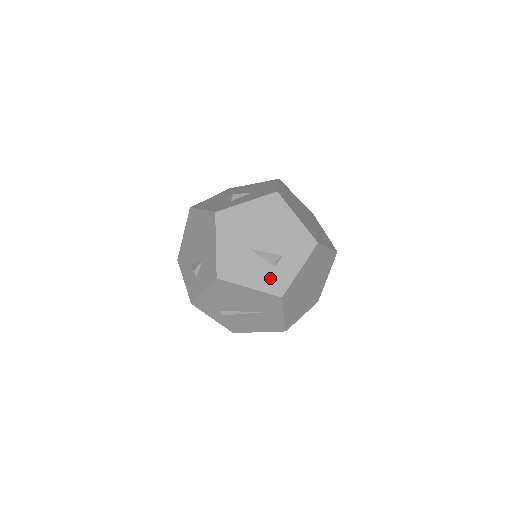
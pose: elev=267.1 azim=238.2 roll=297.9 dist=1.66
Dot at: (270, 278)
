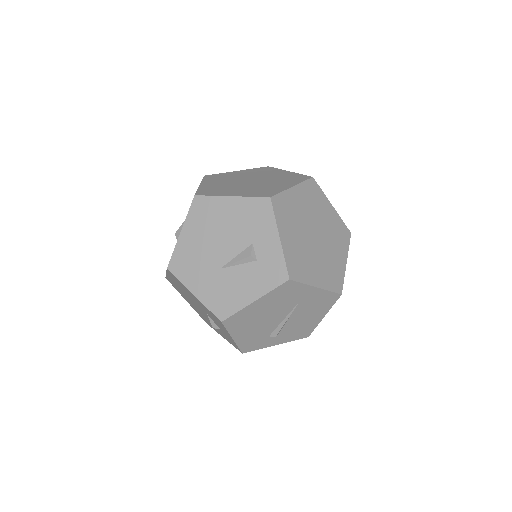
Dot at: (262, 274)
